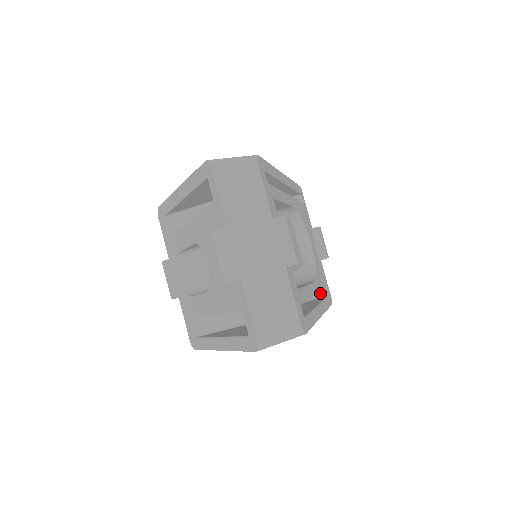
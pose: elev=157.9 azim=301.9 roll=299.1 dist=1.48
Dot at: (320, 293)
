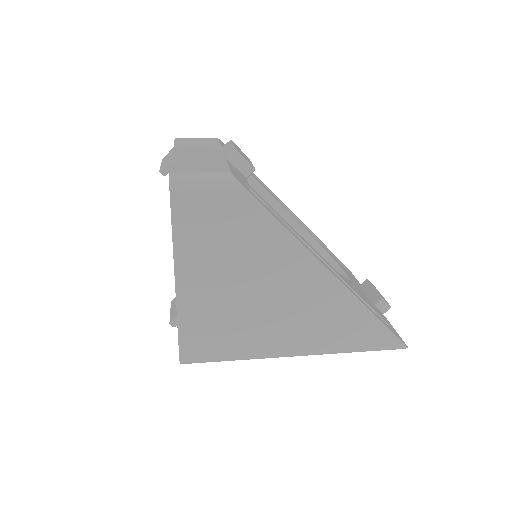
Dot at: occluded
